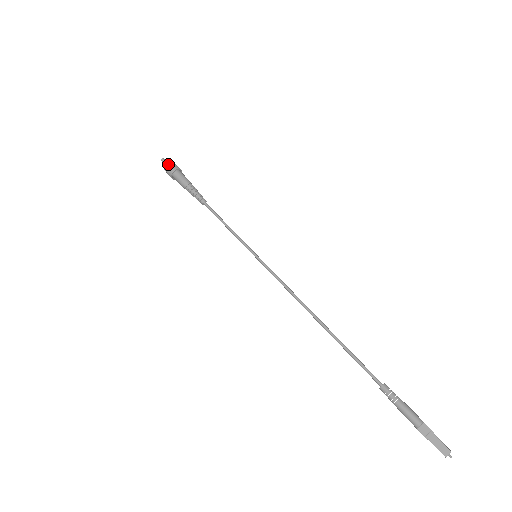
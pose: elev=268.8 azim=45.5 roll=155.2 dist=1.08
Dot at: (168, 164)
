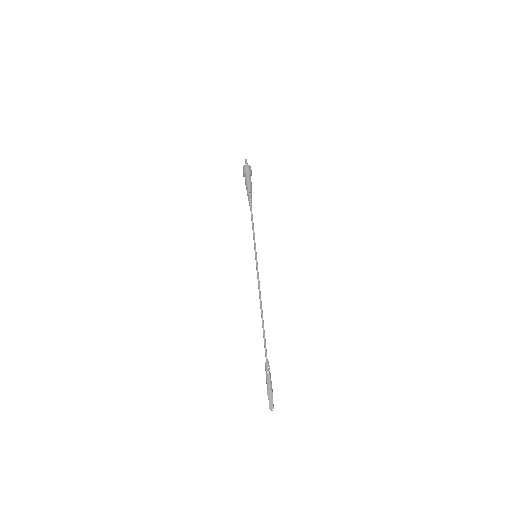
Dot at: (247, 167)
